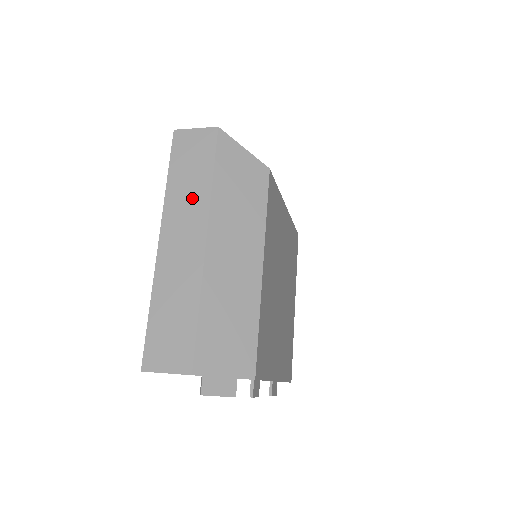
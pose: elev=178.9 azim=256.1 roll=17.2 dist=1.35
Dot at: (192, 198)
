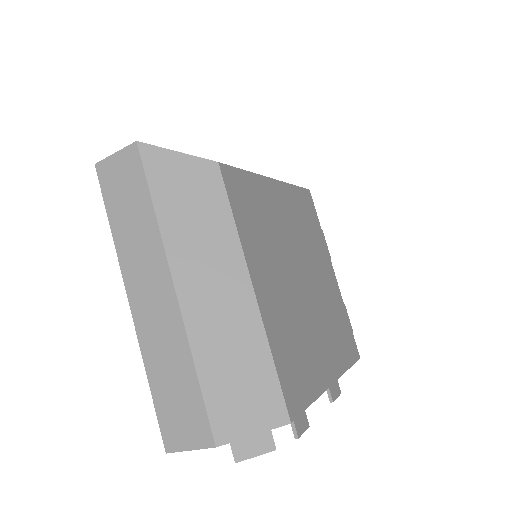
Dot at: (142, 241)
